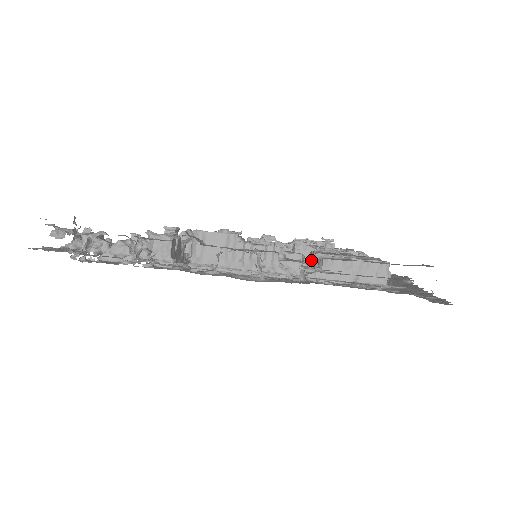
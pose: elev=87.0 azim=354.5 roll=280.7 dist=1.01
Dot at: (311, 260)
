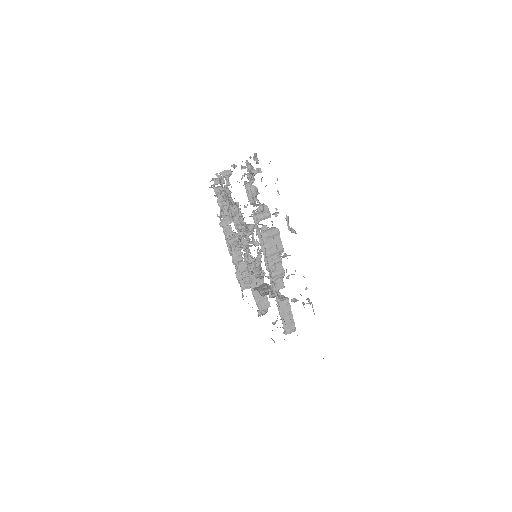
Dot at: (310, 303)
